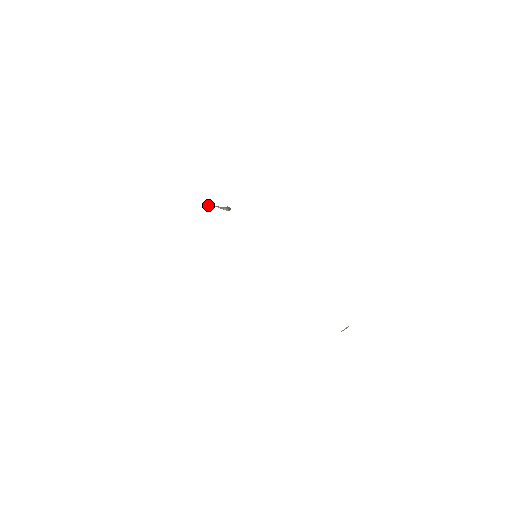
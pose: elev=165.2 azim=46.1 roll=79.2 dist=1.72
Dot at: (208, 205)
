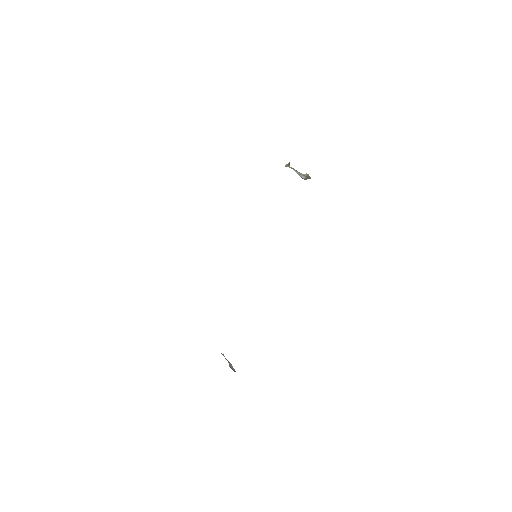
Dot at: (286, 166)
